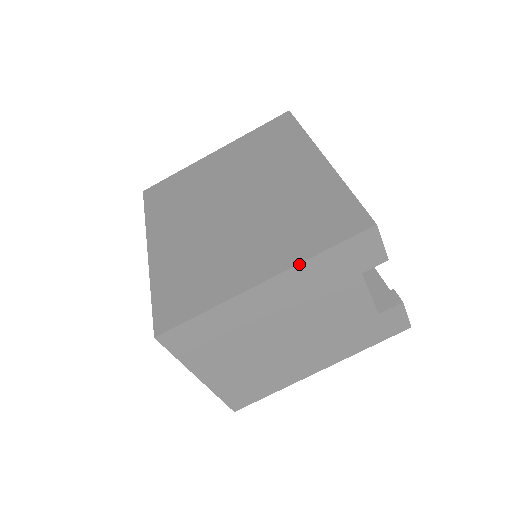
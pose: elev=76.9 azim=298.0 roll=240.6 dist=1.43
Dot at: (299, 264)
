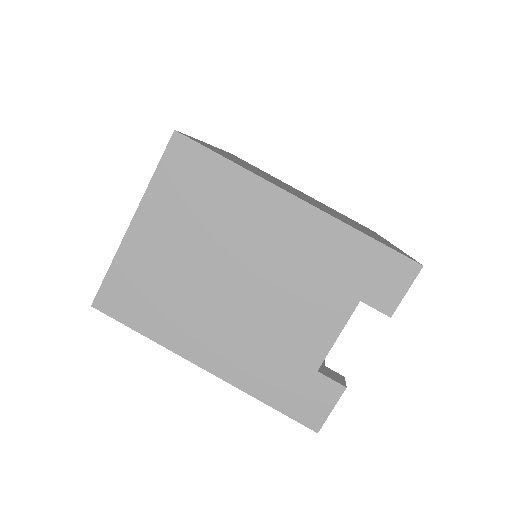
Dot at: (339, 220)
